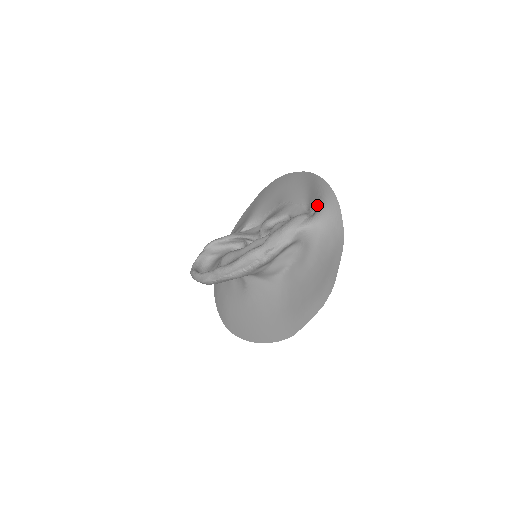
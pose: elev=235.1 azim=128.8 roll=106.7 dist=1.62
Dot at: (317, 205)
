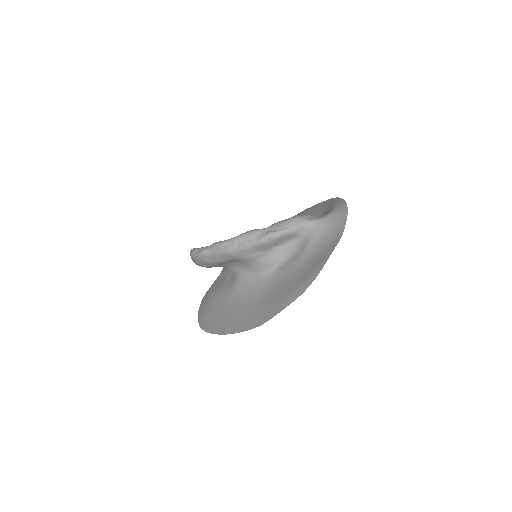
Dot at: occluded
